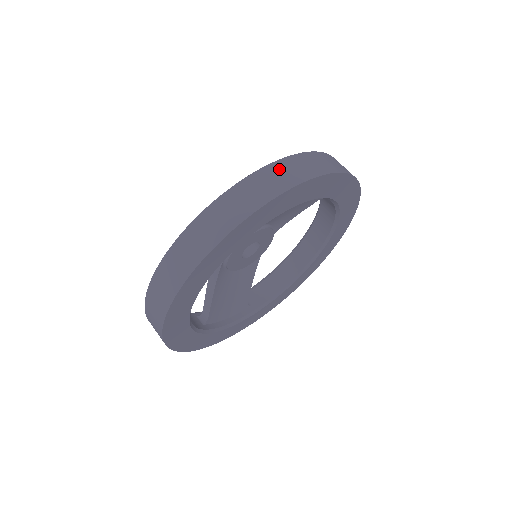
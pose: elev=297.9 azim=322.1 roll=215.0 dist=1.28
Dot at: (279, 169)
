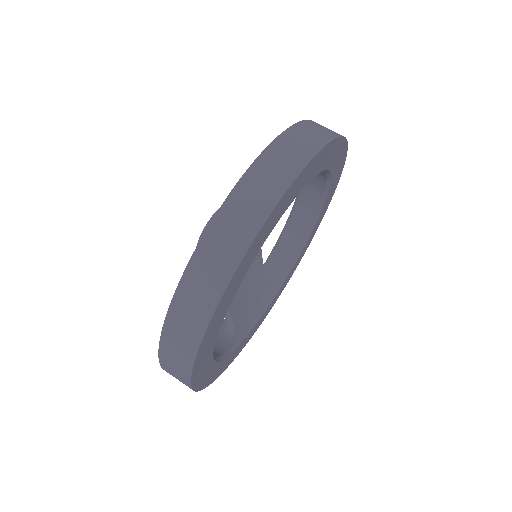
Dot at: (240, 200)
